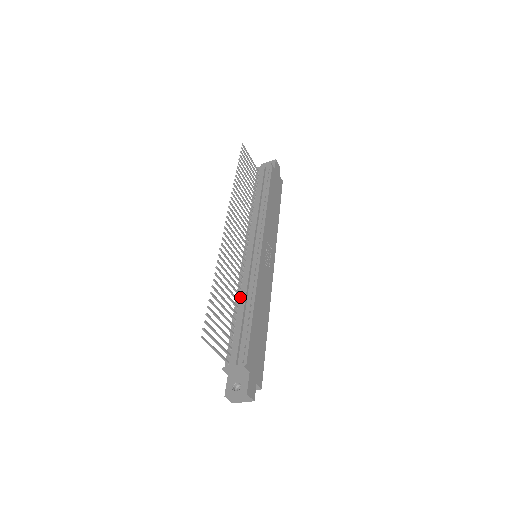
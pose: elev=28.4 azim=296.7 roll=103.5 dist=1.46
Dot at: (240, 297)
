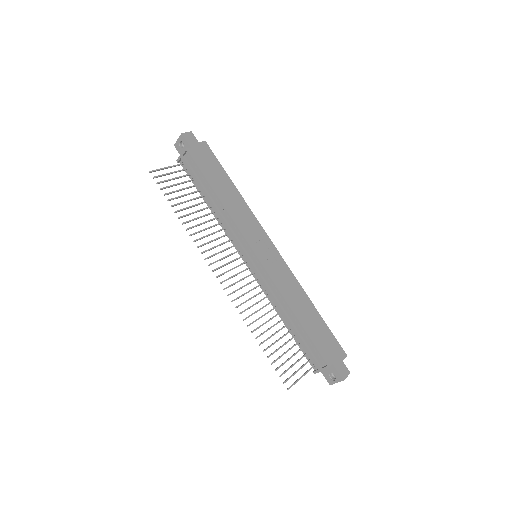
Dot at: (278, 309)
